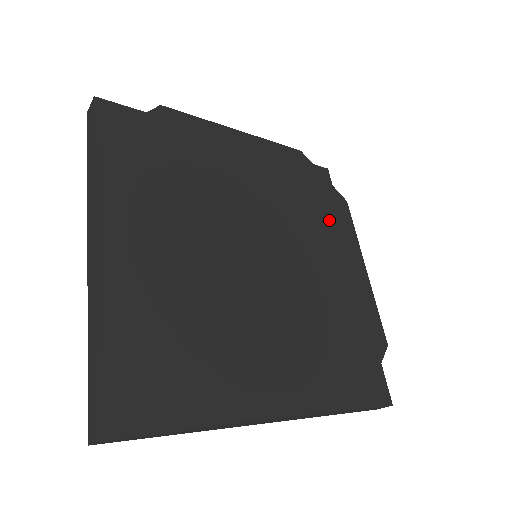
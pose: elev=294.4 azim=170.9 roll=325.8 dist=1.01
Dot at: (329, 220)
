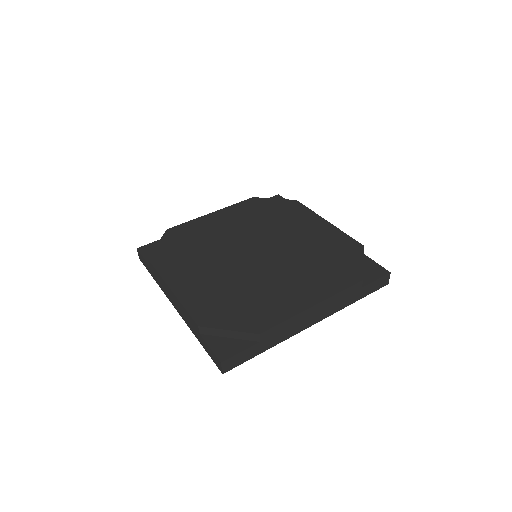
Dot at: (290, 215)
